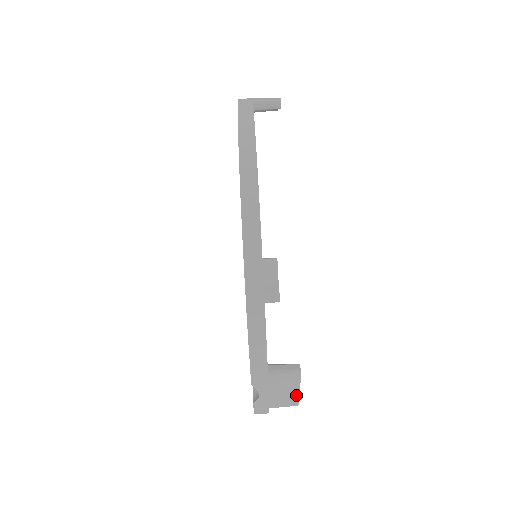
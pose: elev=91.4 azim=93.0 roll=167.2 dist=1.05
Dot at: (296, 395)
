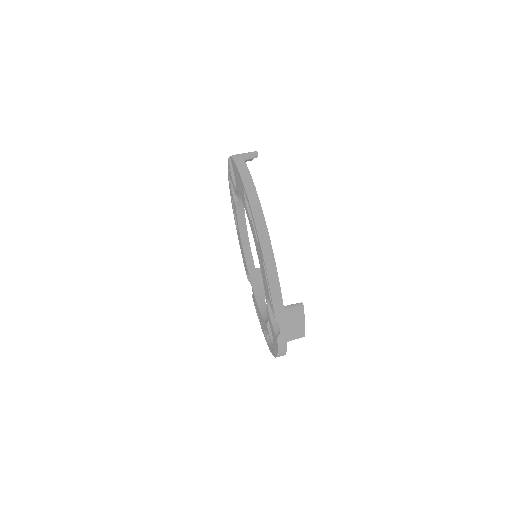
Dot at: (303, 326)
